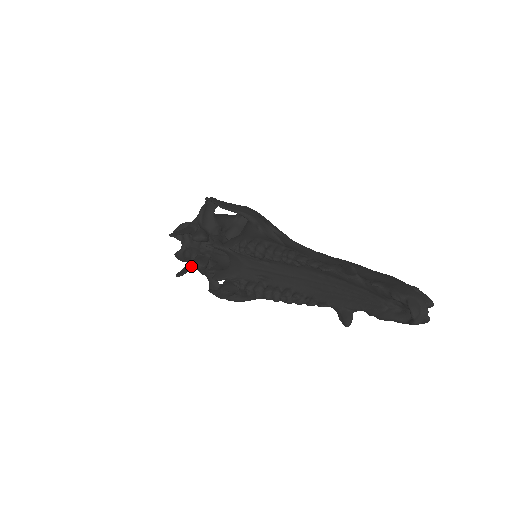
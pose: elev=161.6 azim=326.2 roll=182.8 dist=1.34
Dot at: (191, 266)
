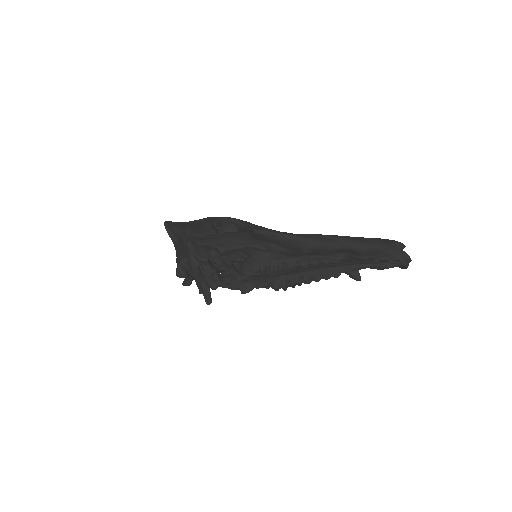
Dot at: (208, 288)
